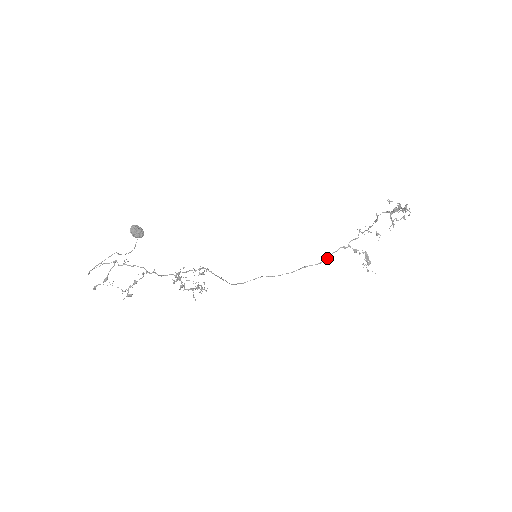
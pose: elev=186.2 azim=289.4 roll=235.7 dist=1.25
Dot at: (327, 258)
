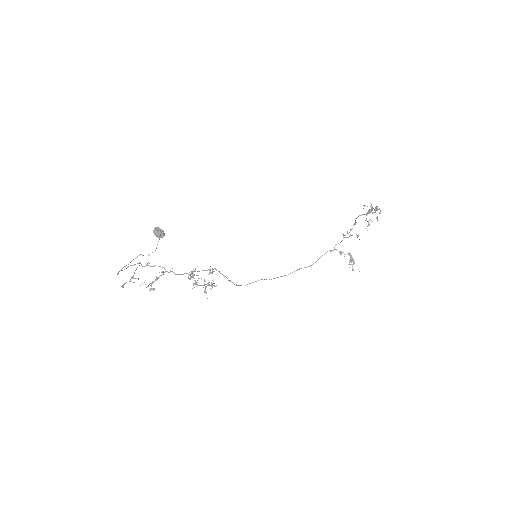
Dot at: (317, 260)
